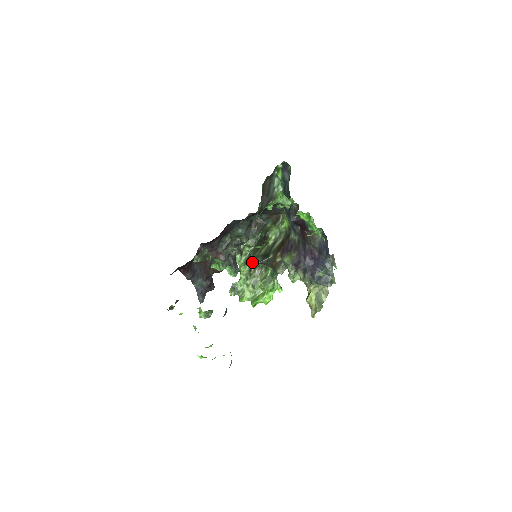
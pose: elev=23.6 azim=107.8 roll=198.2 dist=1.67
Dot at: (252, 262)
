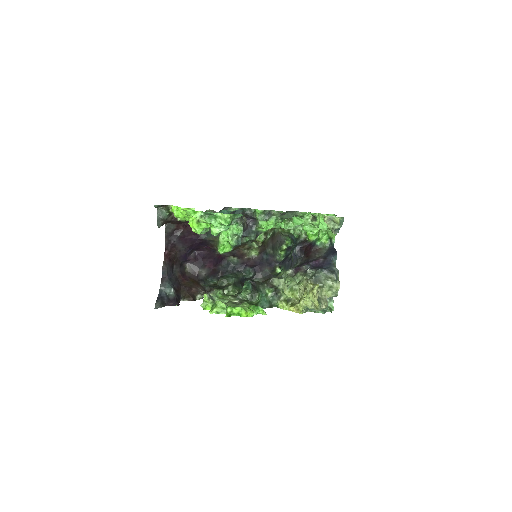
Dot at: (235, 297)
